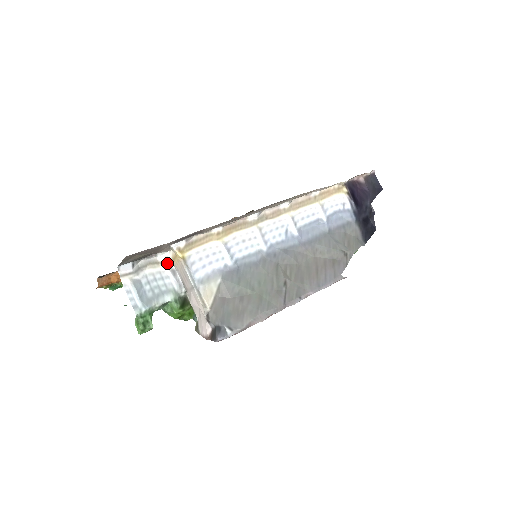
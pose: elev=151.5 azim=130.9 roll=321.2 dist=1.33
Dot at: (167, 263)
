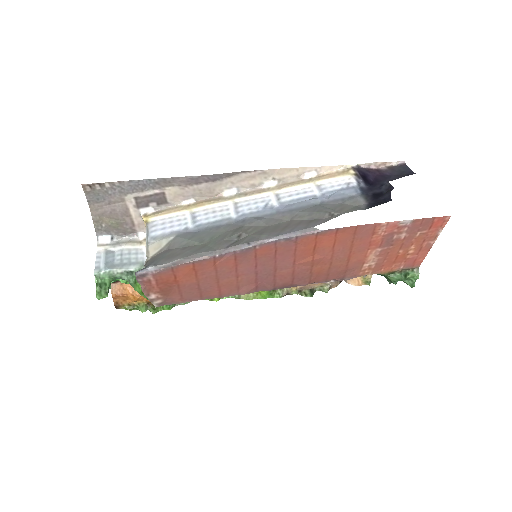
Dot at: occluded
